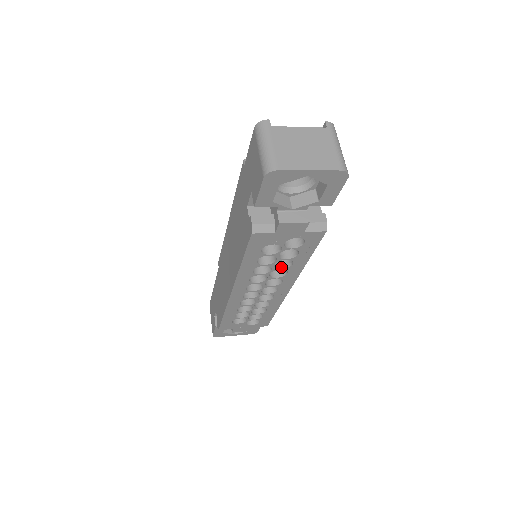
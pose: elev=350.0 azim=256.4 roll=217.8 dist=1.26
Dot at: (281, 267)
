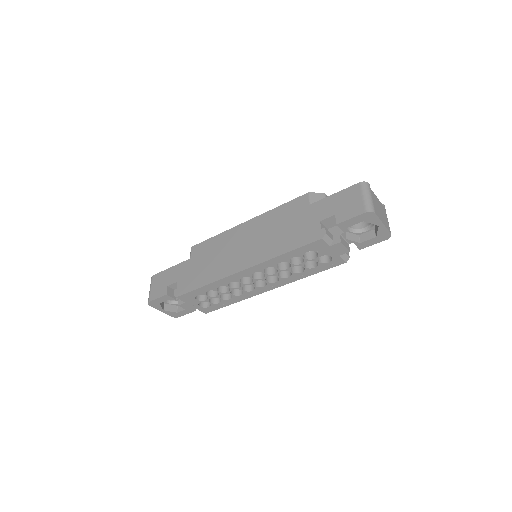
Dot at: (292, 271)
